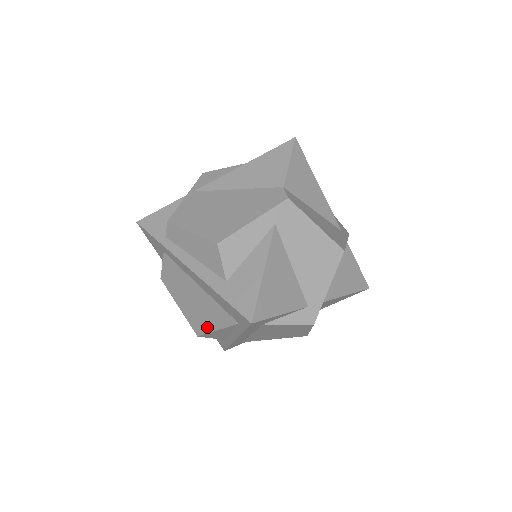
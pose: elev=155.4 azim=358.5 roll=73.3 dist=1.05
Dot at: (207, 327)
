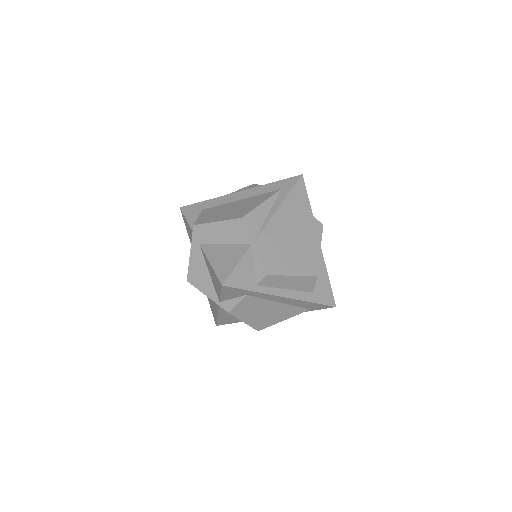
Dot at: (274, 322)
